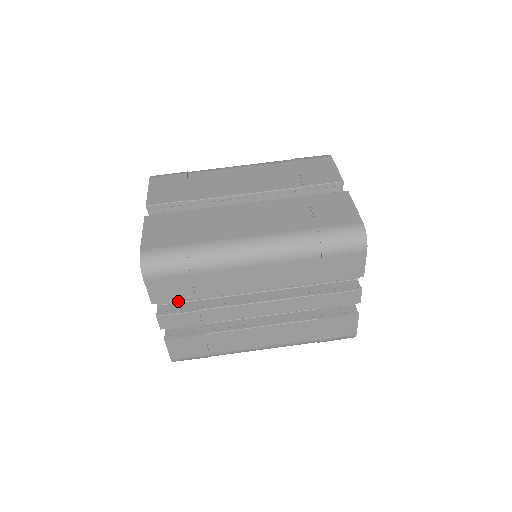
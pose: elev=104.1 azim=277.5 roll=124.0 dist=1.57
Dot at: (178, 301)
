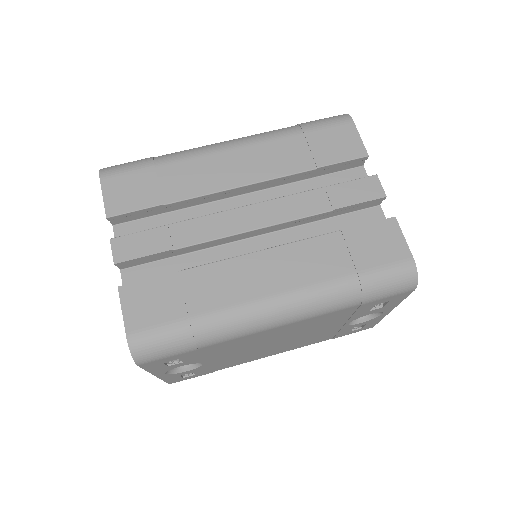
Dot at: occluded
